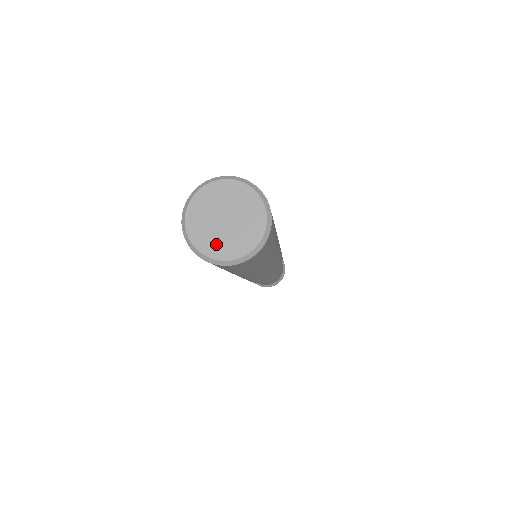
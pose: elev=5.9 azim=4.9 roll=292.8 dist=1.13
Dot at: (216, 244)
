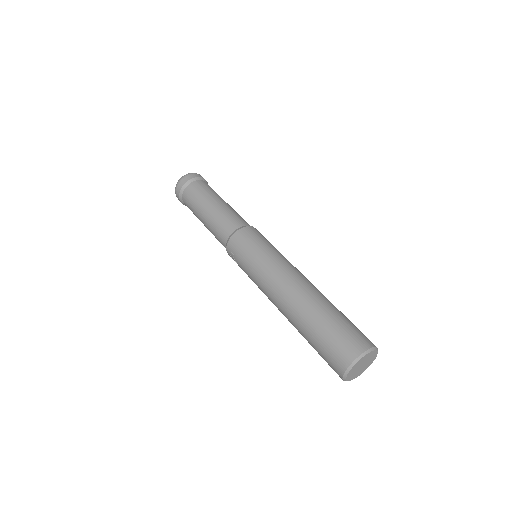
Dot at: (360, 372)
